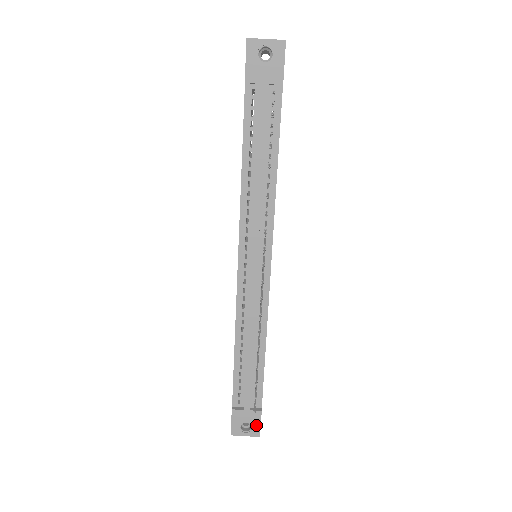
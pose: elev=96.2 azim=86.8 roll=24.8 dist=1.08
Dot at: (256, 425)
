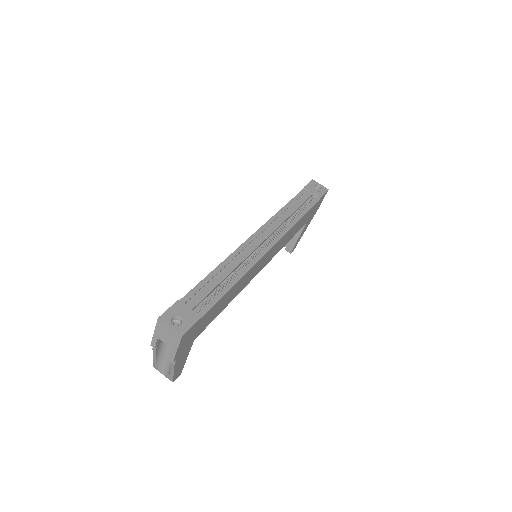
Dot at: (187, 324)
